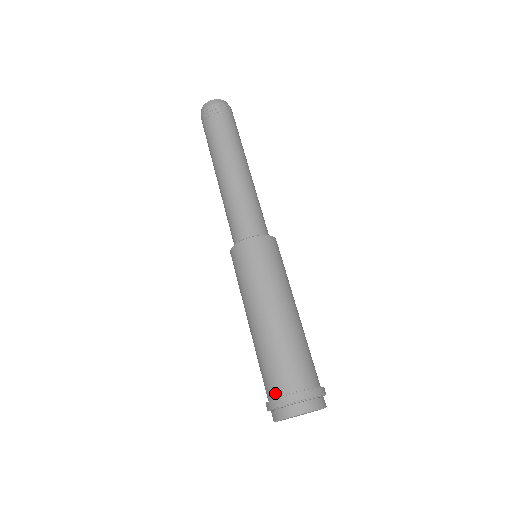
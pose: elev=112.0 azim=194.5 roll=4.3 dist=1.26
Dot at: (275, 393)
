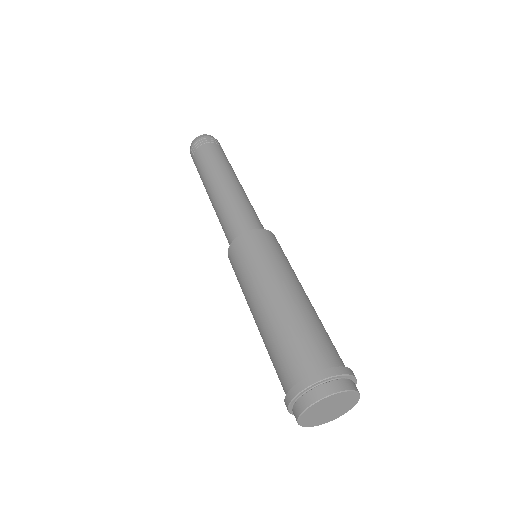
Dot at: (325, 364)
